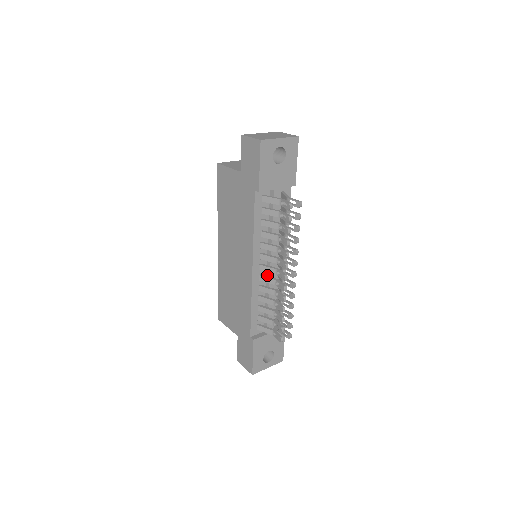
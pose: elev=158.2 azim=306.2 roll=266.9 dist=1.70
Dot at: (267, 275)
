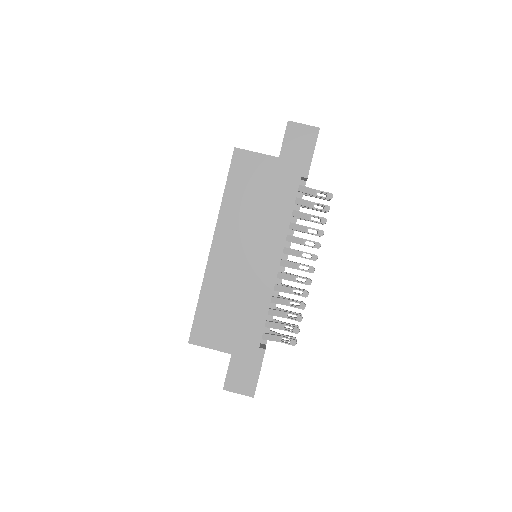
Dot at: occluded
